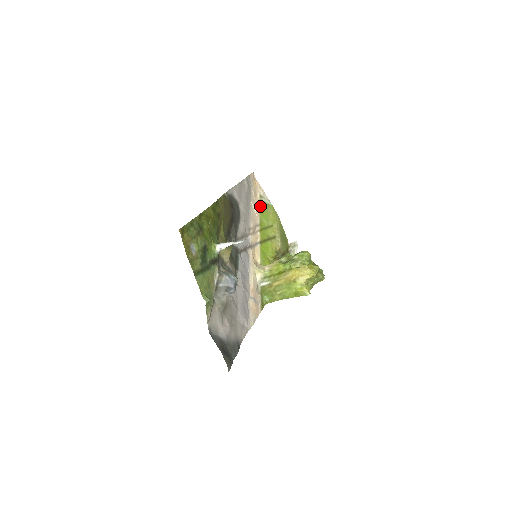
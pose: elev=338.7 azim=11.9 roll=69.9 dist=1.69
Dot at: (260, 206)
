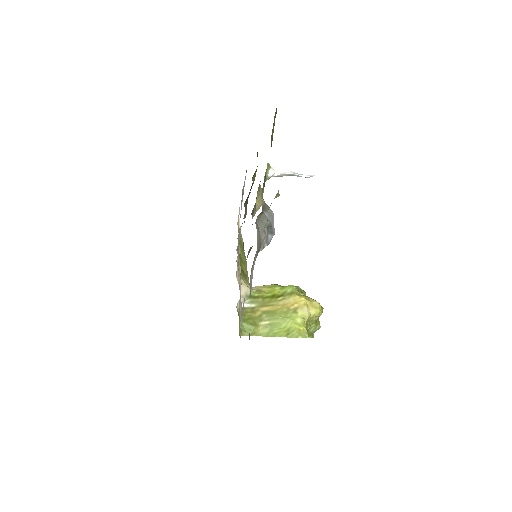
Dot at: occluded
